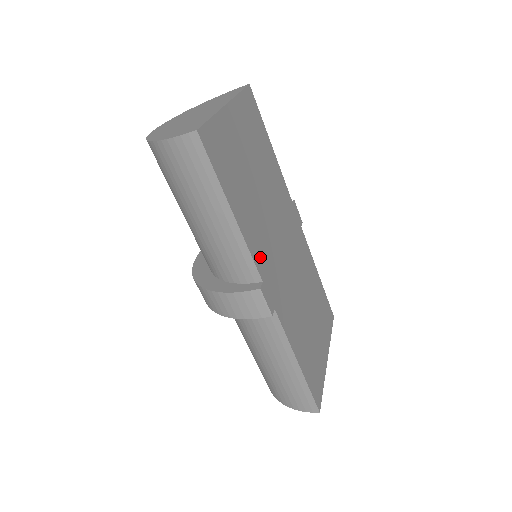
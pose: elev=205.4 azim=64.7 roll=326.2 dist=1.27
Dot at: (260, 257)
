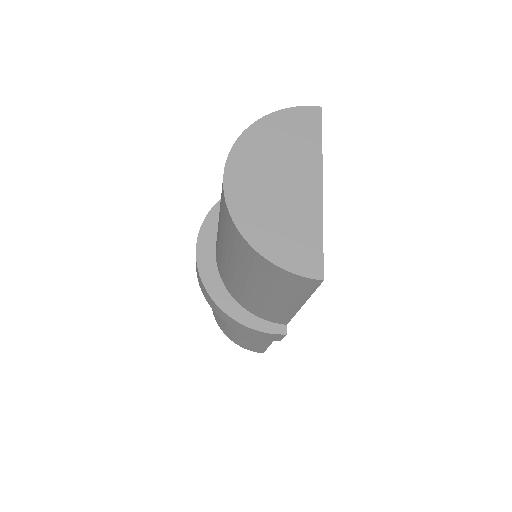
Dot at: occluded
